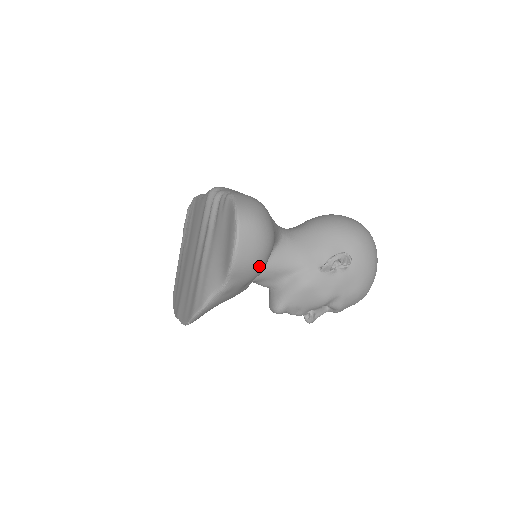
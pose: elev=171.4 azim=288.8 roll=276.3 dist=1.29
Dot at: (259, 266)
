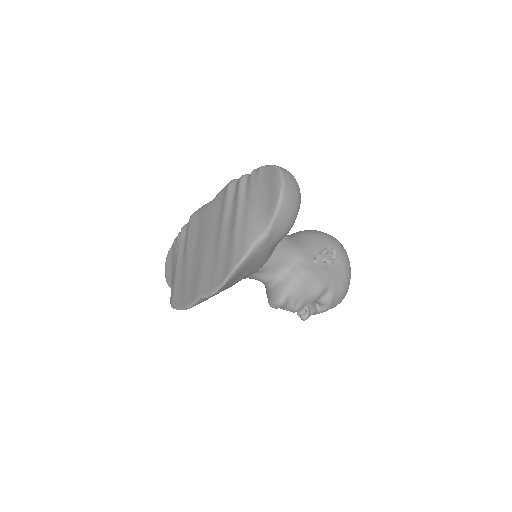
Dot at: (294, 216)
